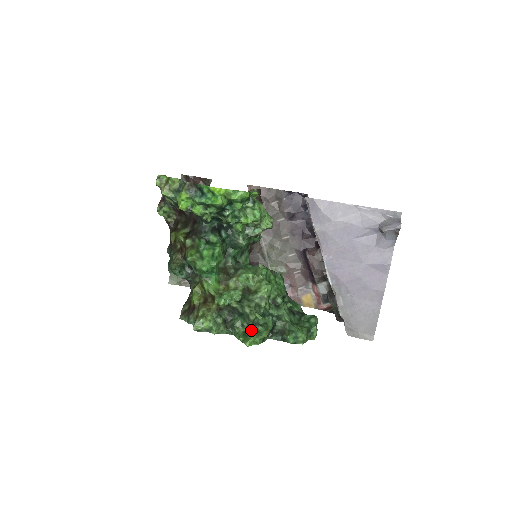
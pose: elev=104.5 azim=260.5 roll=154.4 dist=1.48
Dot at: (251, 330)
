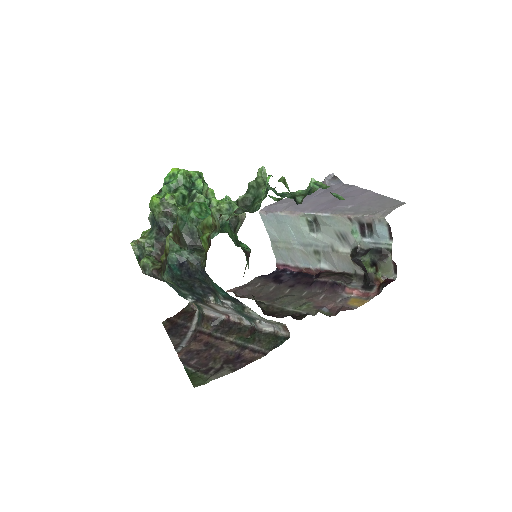
Dot at: occluded
